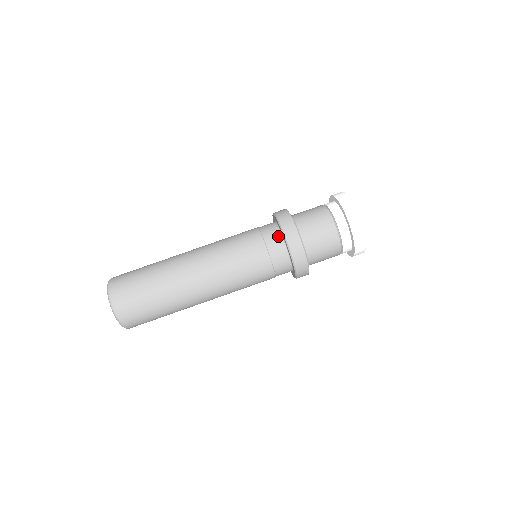
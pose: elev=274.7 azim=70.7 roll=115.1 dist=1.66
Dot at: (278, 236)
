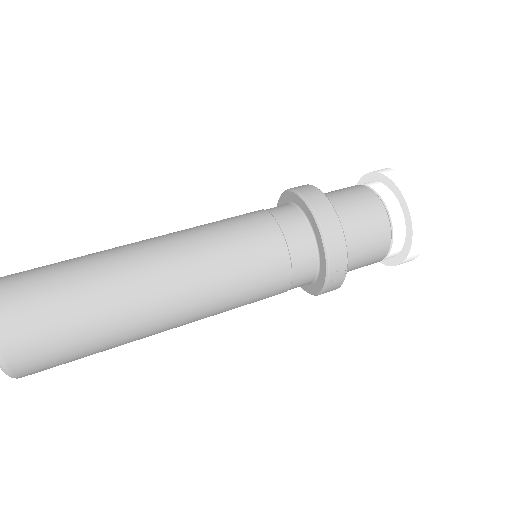
Dot at: occluded
